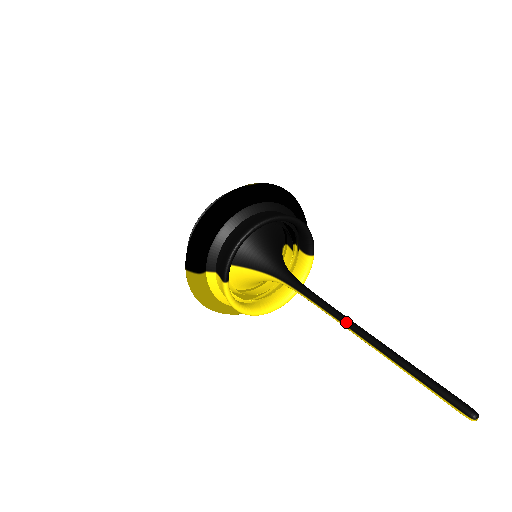
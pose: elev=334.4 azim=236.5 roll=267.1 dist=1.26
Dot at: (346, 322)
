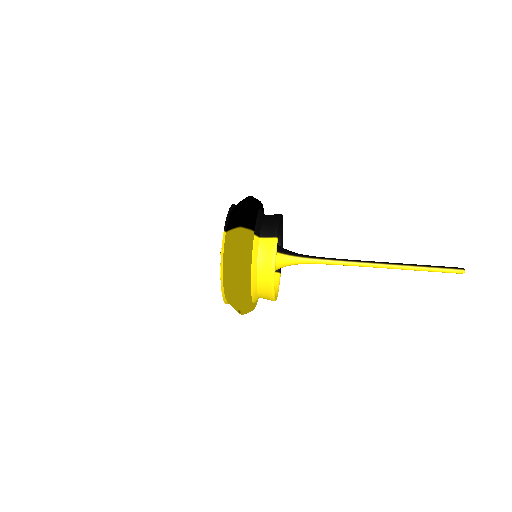
Dot at: (367, 261)
